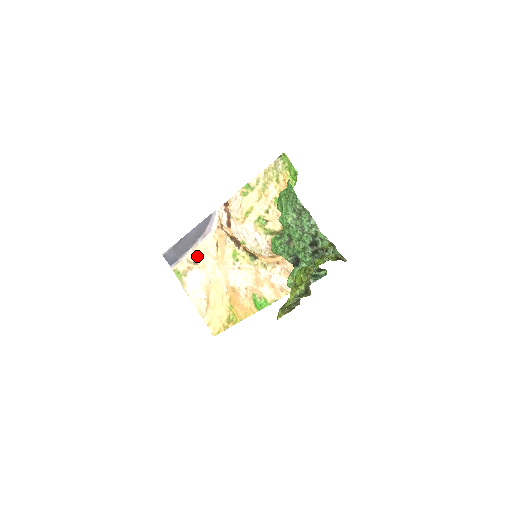
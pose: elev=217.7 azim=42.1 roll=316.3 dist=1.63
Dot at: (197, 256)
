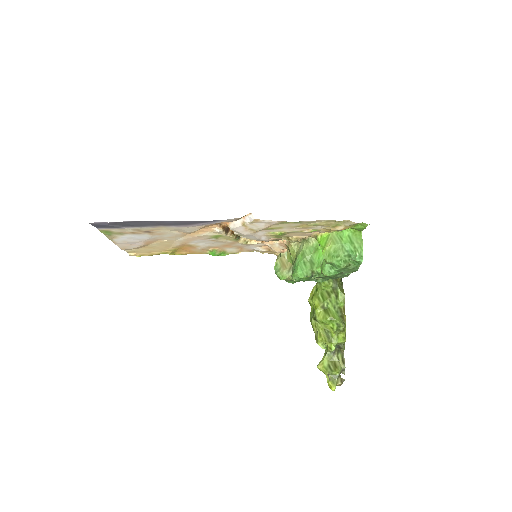
Dot at: (156, 230)
